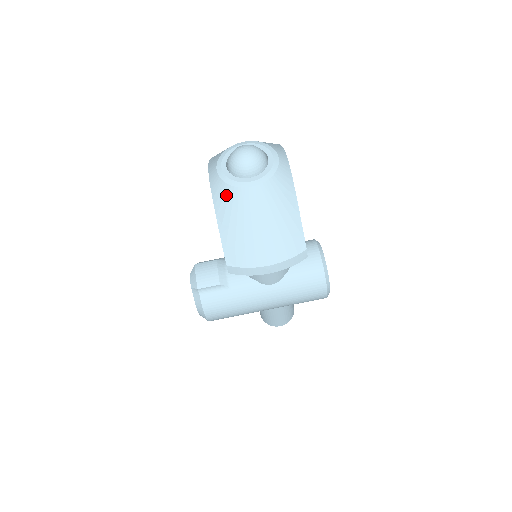
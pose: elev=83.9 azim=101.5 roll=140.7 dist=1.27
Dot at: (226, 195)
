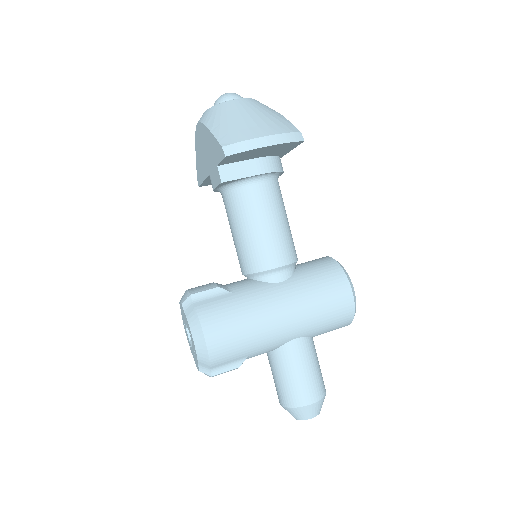
Dot at: (214, 111)
